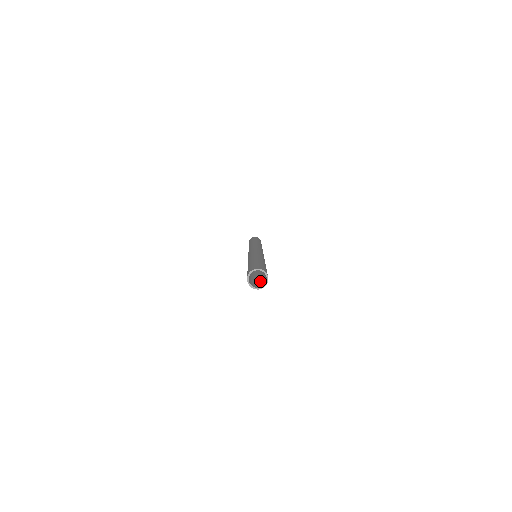
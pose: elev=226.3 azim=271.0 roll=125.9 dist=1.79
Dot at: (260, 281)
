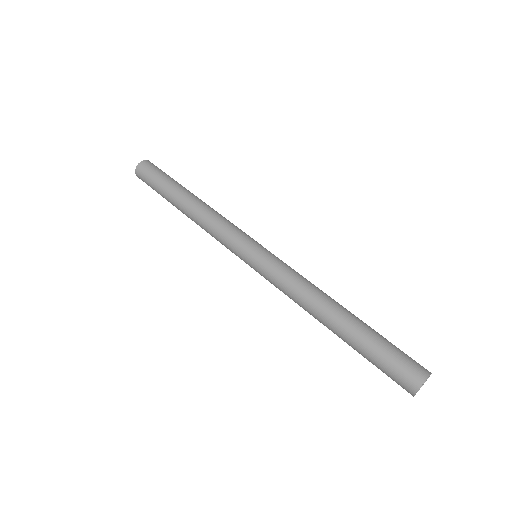
Dot at: occluded
